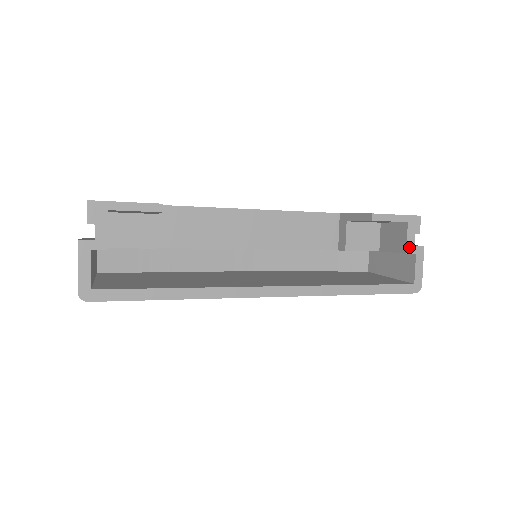
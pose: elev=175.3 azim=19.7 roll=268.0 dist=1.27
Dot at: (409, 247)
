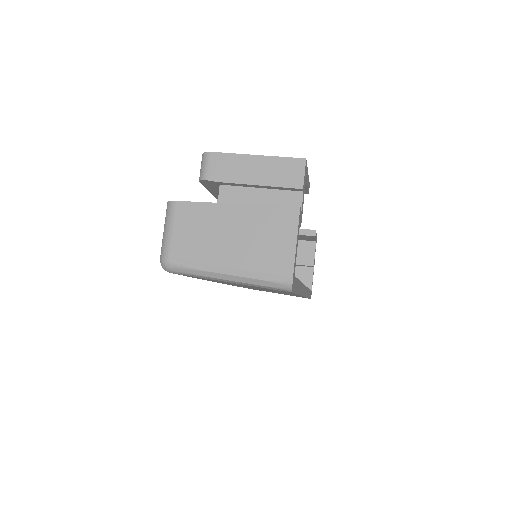
Dot at: (314, 261)
